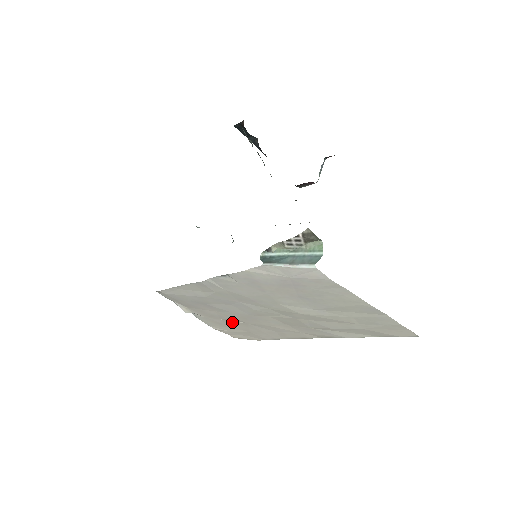
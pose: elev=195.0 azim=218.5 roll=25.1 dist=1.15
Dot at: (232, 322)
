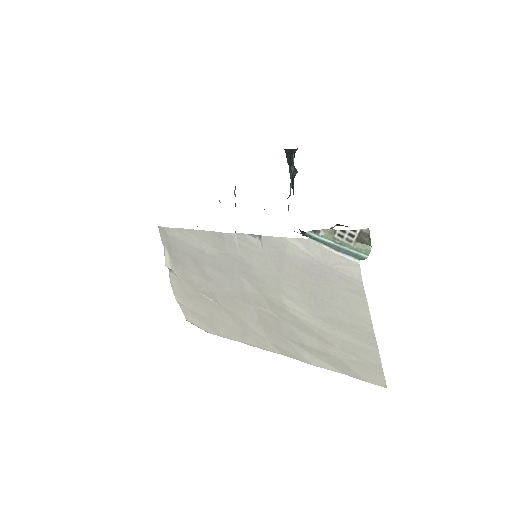
Dot at: (204, 298)
